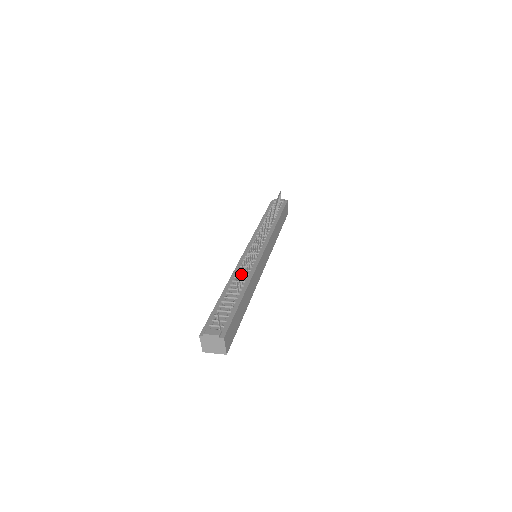
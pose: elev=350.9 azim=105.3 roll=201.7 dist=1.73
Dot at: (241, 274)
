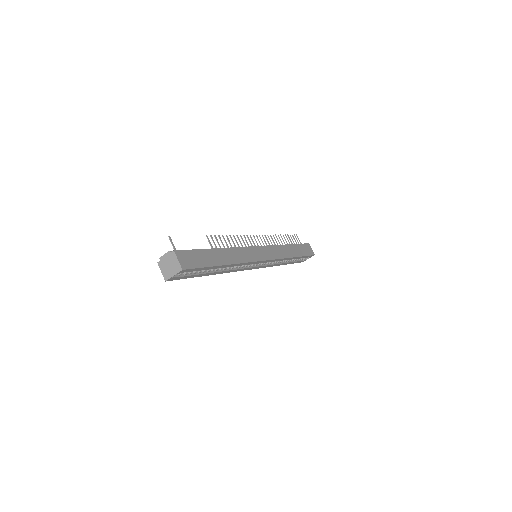
Dot at: occluded
